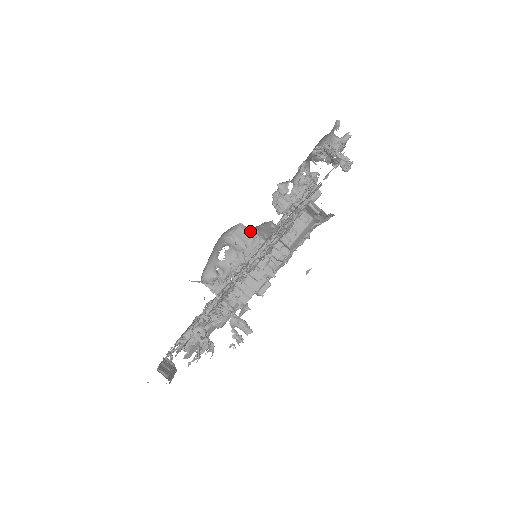
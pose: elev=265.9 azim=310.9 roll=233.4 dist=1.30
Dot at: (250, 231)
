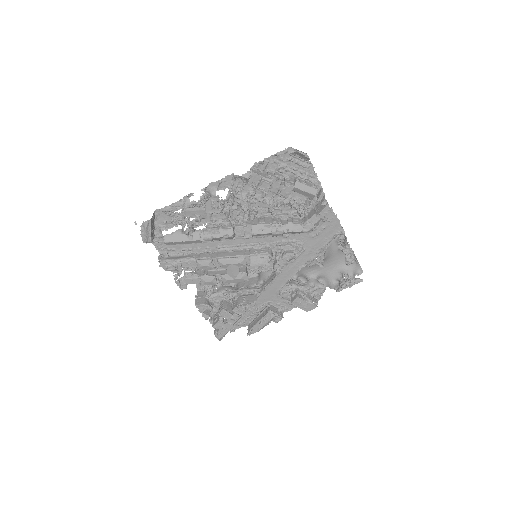
Dot at: (258, 282)
